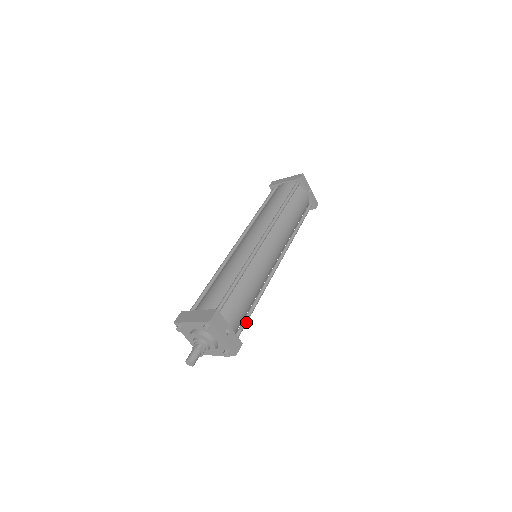
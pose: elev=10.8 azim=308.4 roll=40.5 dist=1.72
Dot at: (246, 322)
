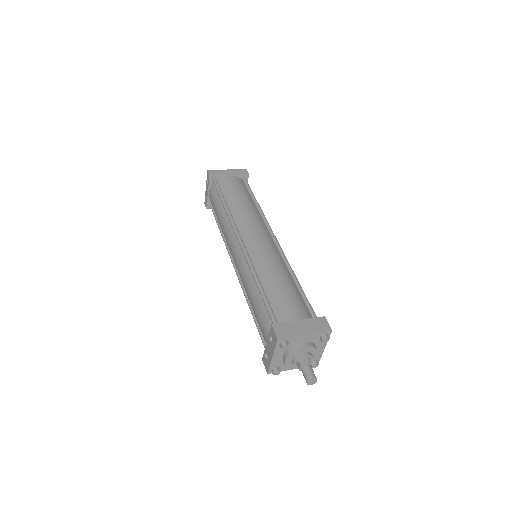
Dot at: occluded
